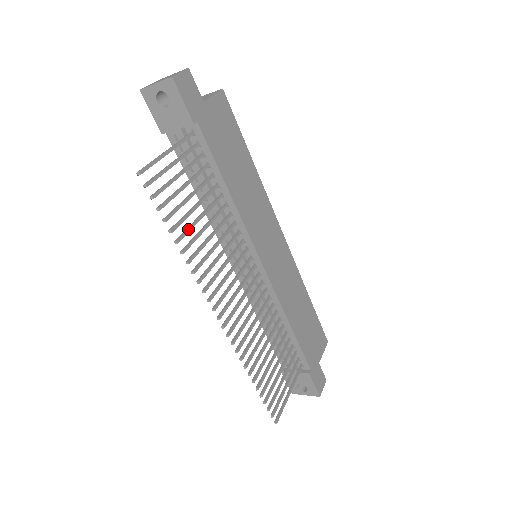
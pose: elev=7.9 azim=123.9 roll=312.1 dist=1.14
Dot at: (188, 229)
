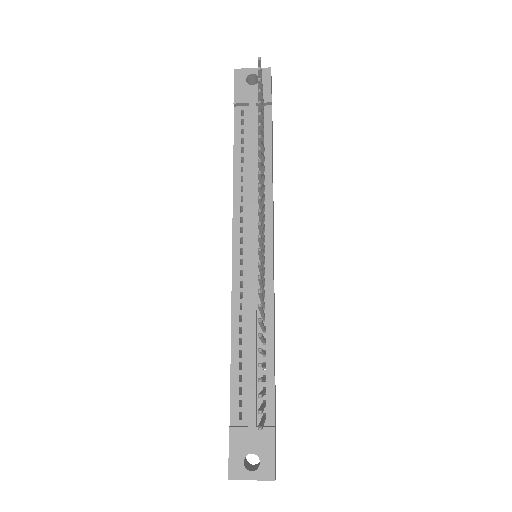
Dot at: occluded
